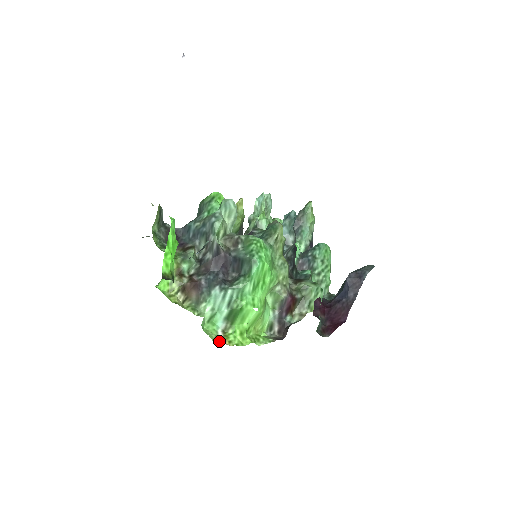
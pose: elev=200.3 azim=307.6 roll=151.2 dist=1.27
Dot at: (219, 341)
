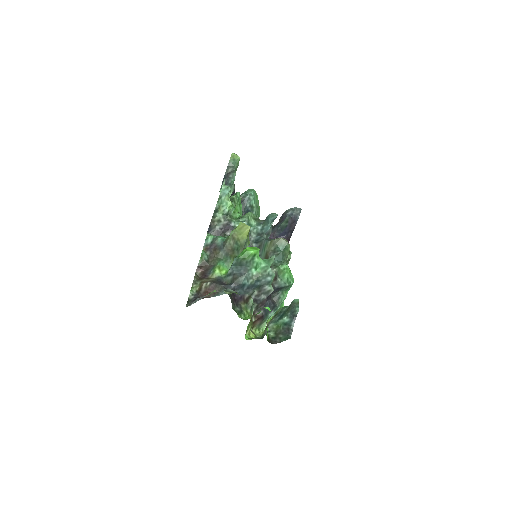
Dot at: occluded
